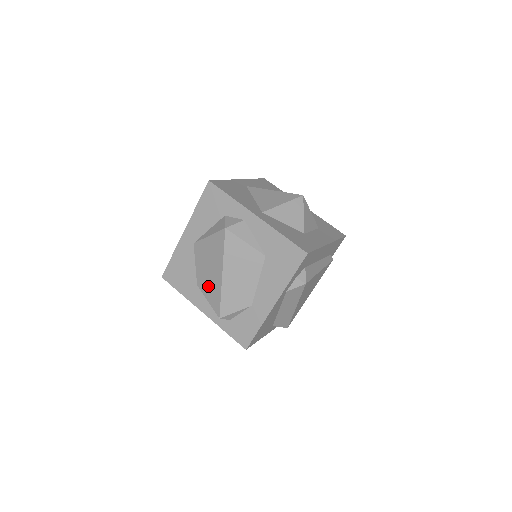
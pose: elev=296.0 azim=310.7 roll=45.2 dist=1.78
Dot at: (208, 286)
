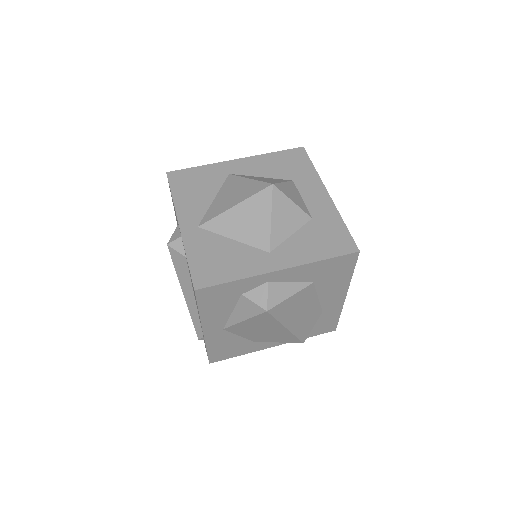
Dot at: (271, 338)
